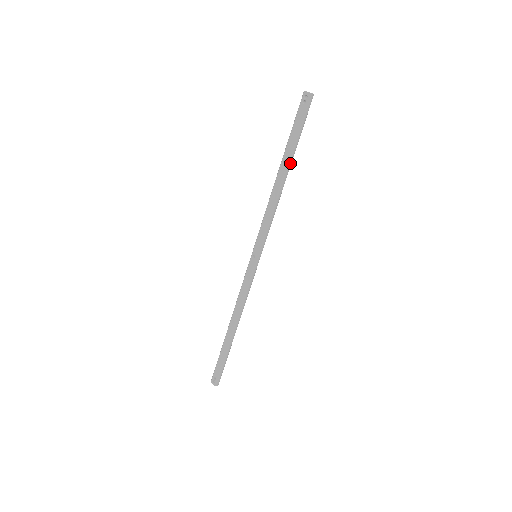
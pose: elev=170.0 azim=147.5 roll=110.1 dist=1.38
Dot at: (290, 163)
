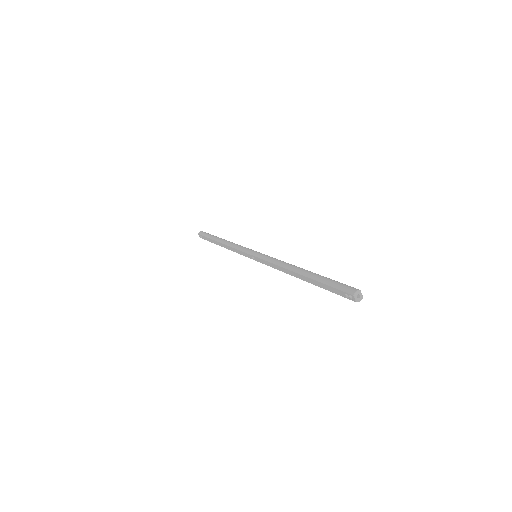
Dot at: occluded
